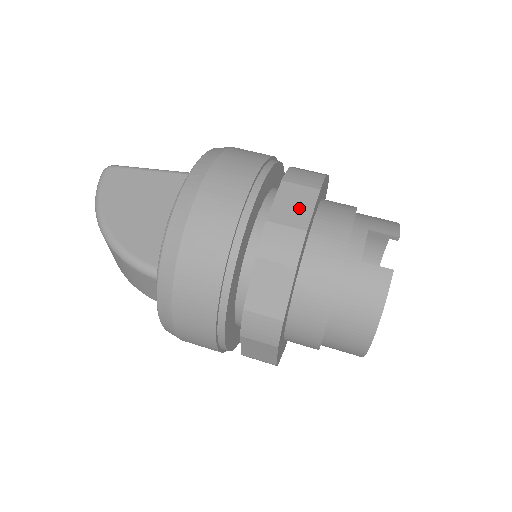
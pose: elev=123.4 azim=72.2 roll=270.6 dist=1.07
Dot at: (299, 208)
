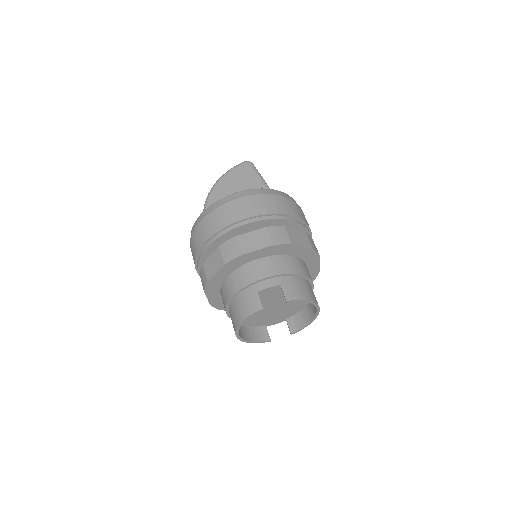
Dot at: (253, 244)
